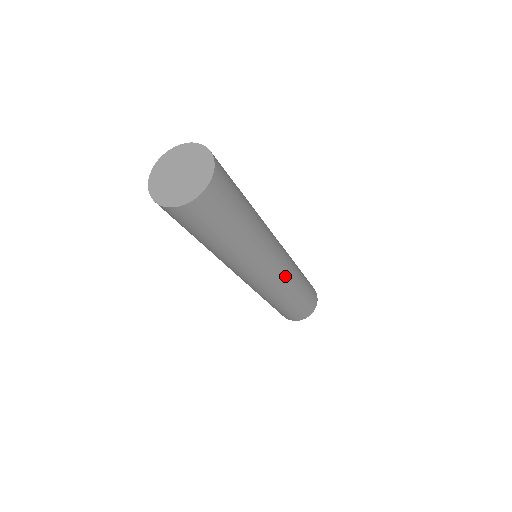
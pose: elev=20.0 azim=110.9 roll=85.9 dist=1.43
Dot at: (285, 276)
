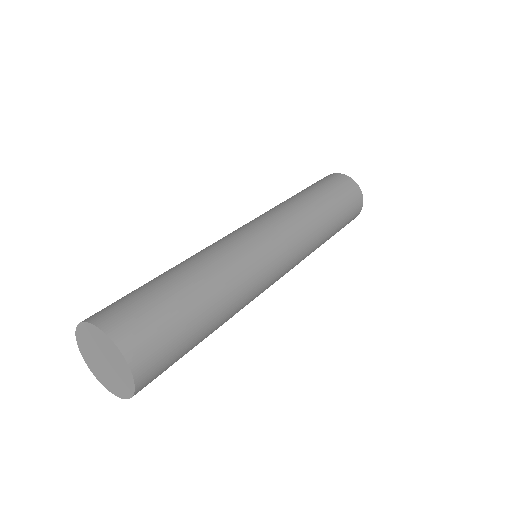
Dot at: (296, 235)
